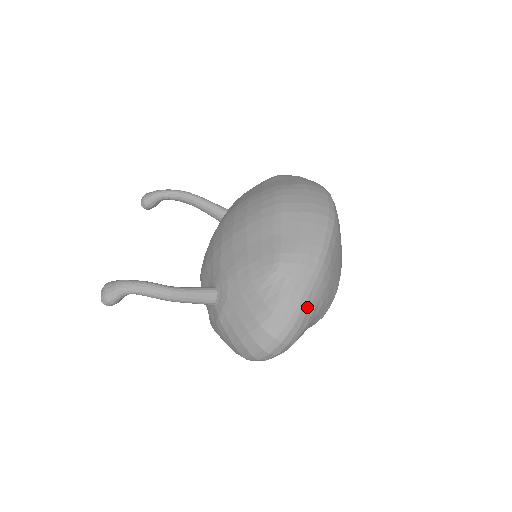
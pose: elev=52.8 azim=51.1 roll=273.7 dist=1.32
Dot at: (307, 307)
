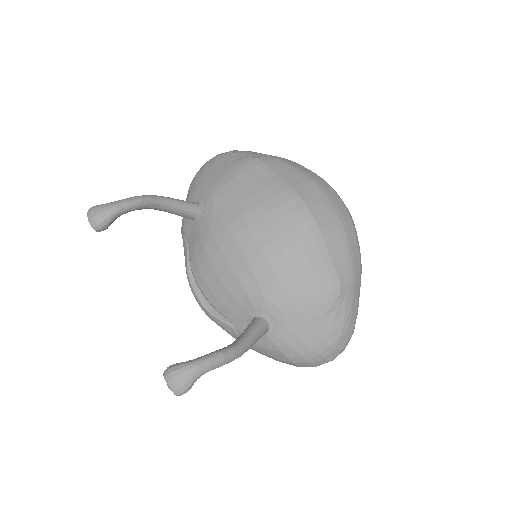
Dot at: (357, 312)
